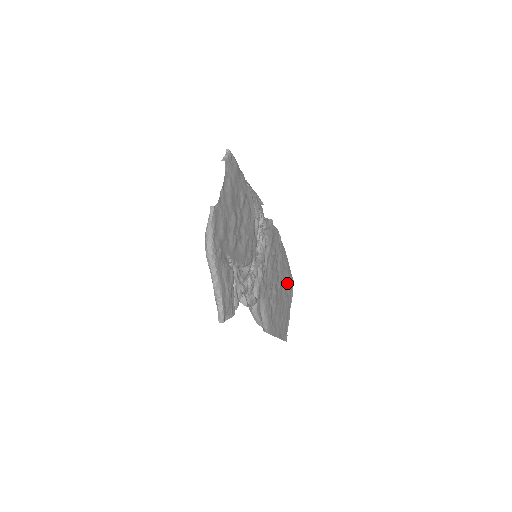
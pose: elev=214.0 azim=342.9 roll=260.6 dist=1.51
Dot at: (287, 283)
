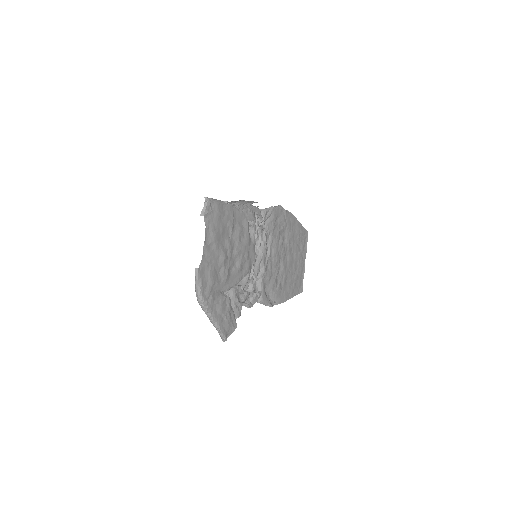
Dot at: (299, 242)
